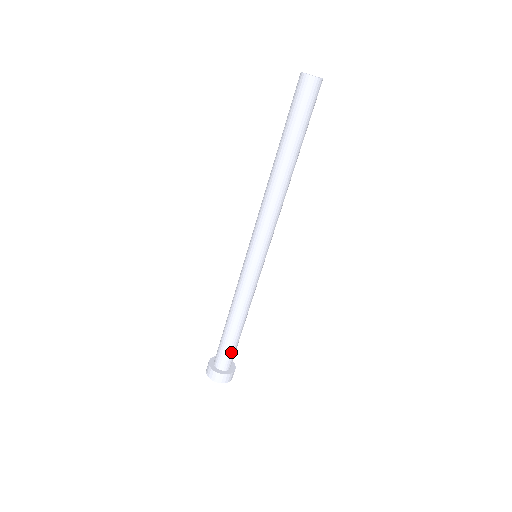
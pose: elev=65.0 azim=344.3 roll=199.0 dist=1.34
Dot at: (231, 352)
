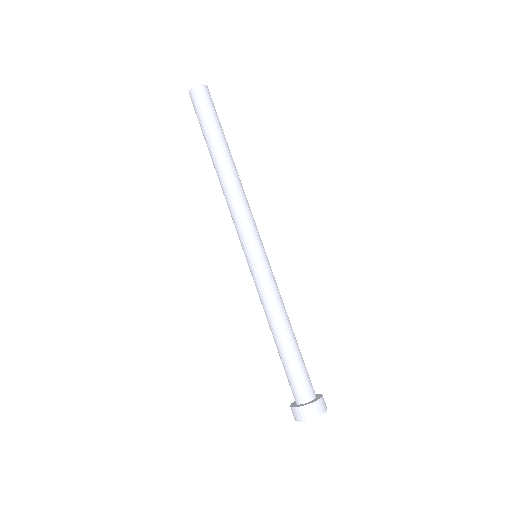
Dot at: (303, 372)
